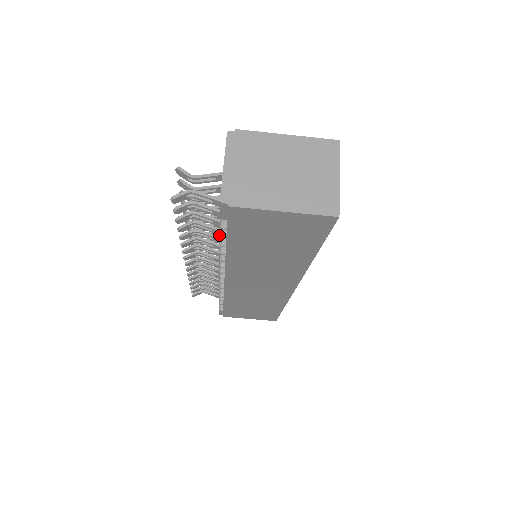
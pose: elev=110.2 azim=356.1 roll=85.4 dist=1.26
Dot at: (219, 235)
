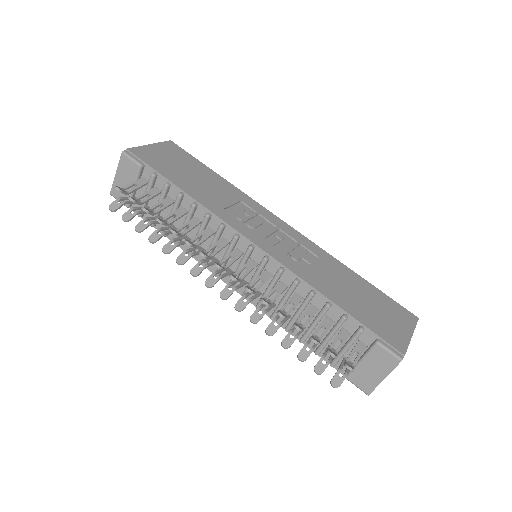
Dot at: (260, 277)
